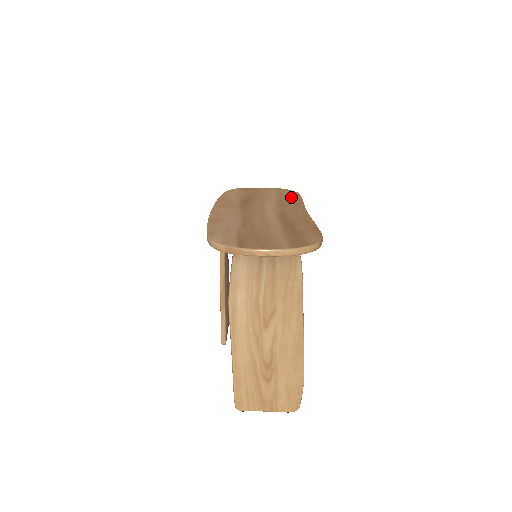
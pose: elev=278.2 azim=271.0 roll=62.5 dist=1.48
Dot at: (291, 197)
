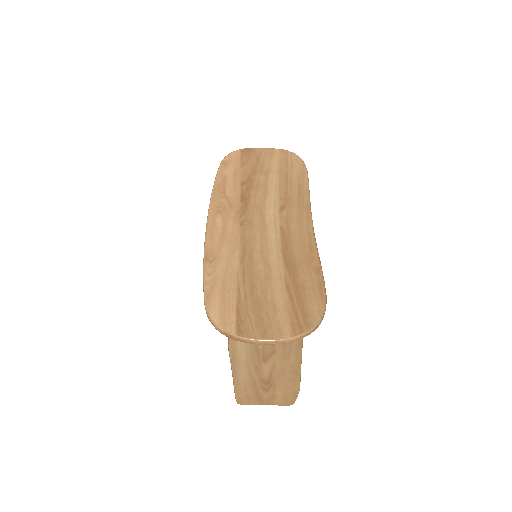
Dot at: (296, 180)
